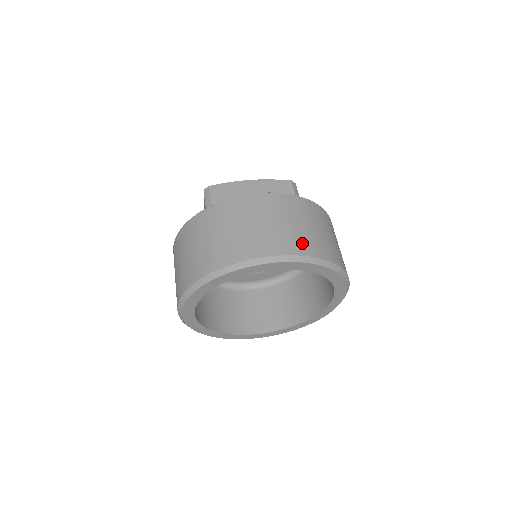
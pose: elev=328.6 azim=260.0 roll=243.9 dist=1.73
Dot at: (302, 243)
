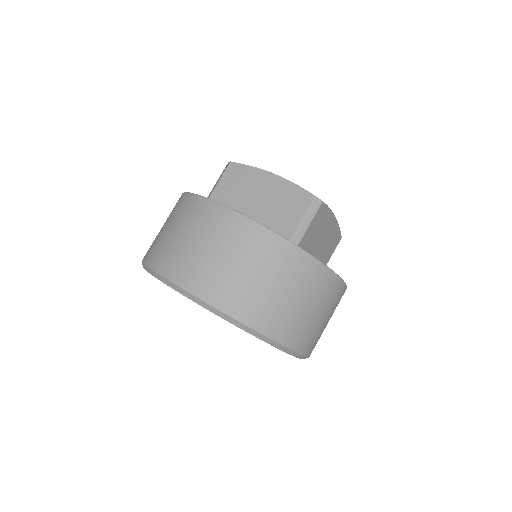
Dot at: (218, 288)
